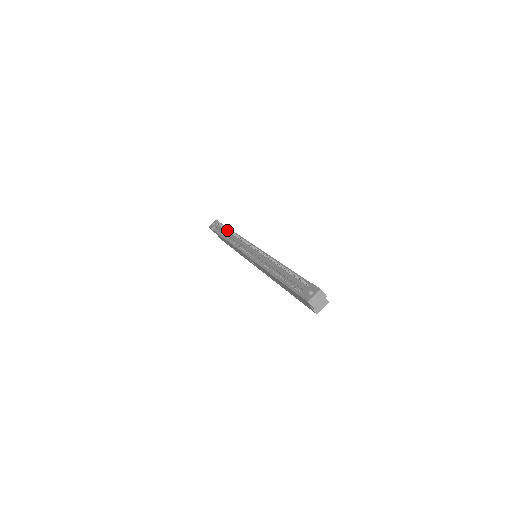
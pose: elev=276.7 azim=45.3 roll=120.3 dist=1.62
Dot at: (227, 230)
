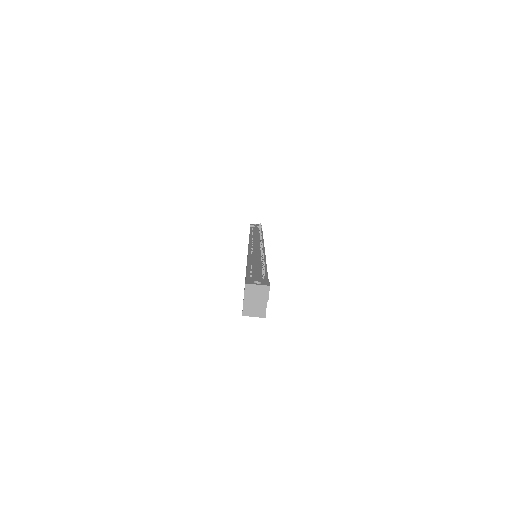
Dot at: occluded
